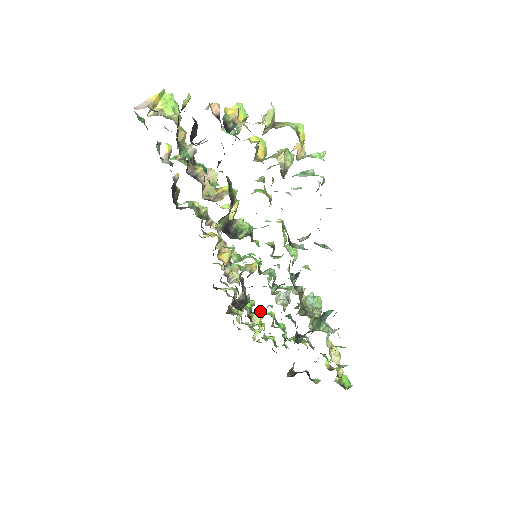
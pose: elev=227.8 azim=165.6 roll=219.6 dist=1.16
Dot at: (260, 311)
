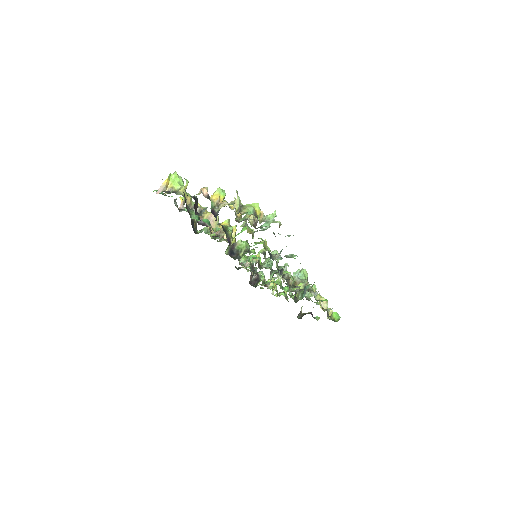
Dot at: (269, 283)
